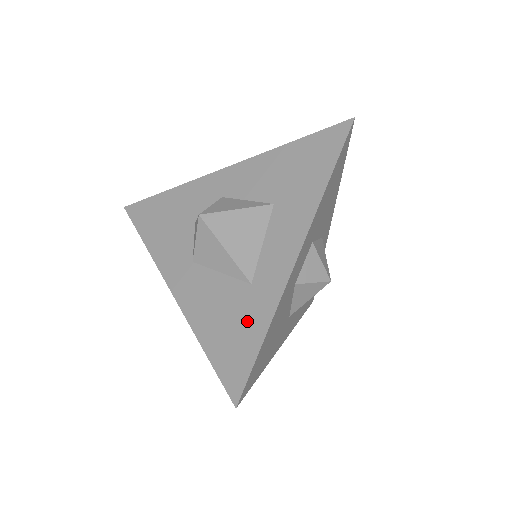
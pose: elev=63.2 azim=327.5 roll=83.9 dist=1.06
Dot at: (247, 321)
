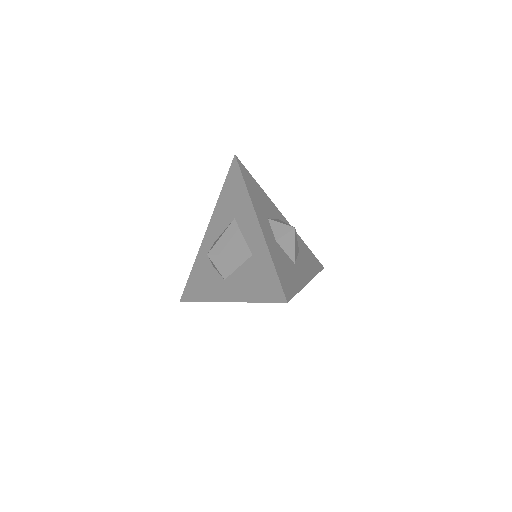
Dot at: (263, 269)
